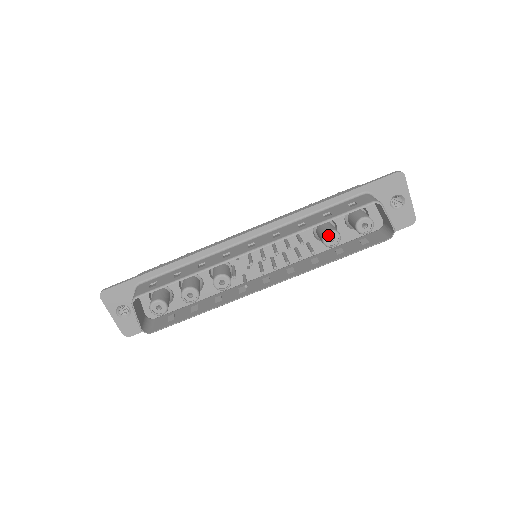
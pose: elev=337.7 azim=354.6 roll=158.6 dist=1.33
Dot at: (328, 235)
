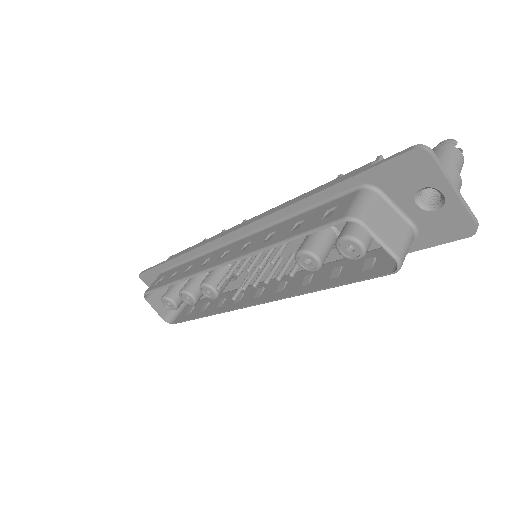
Dot at: (301, 256)
